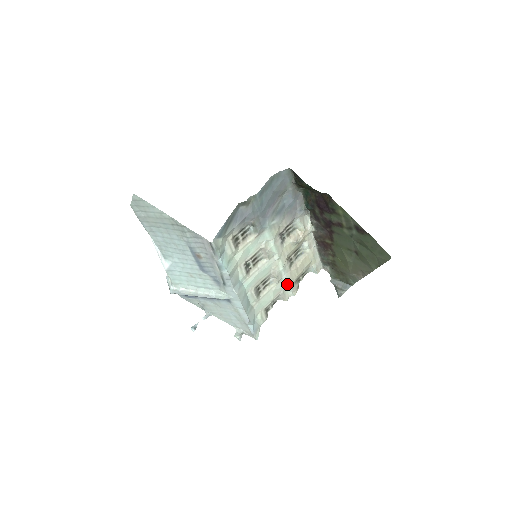
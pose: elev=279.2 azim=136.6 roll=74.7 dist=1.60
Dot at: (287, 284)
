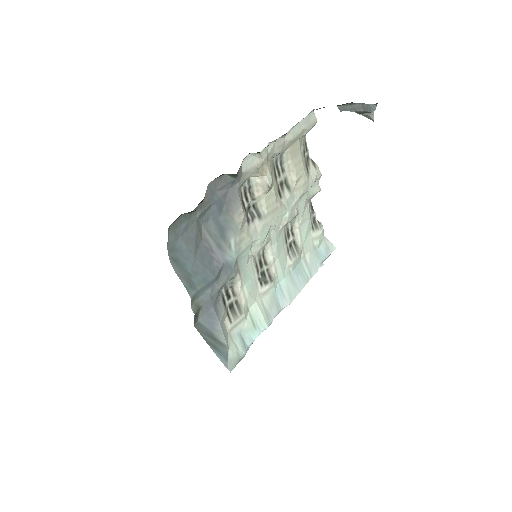
Dot at: (305, 194)
